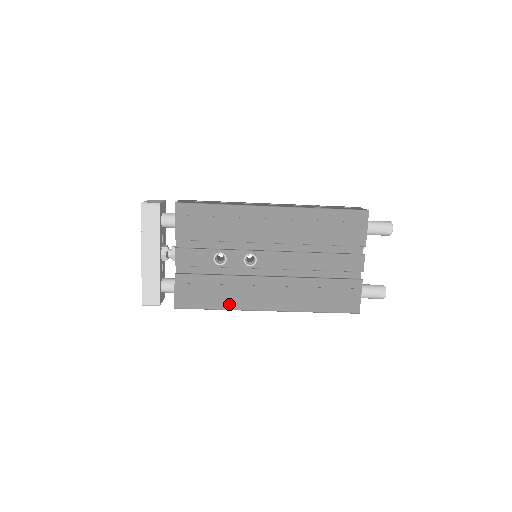
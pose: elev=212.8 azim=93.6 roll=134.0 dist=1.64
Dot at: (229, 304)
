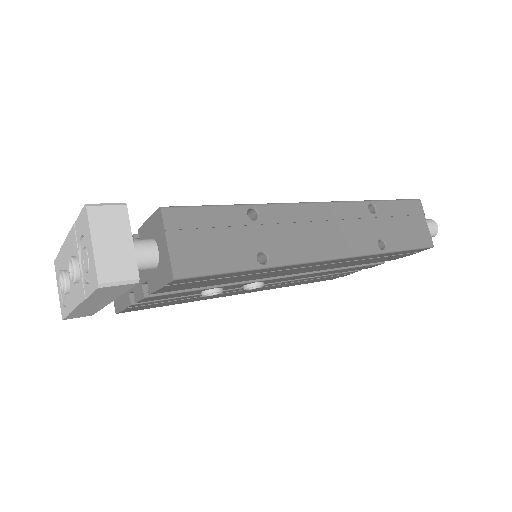
Dot at: (196, 300)
